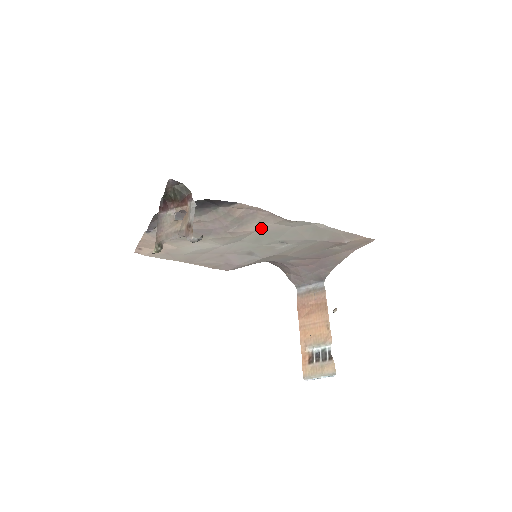
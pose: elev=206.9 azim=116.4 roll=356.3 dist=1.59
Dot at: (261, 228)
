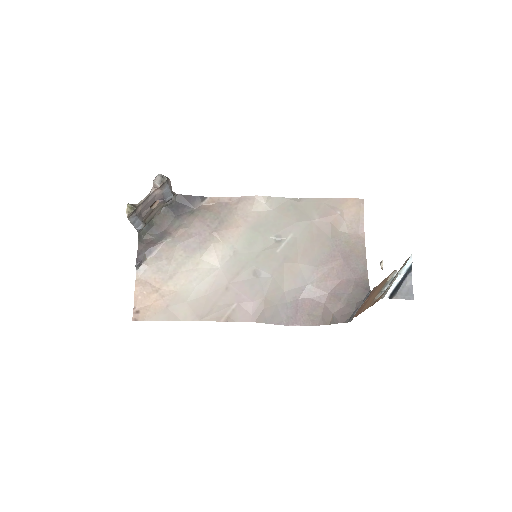
Dot at: (244, 223)
